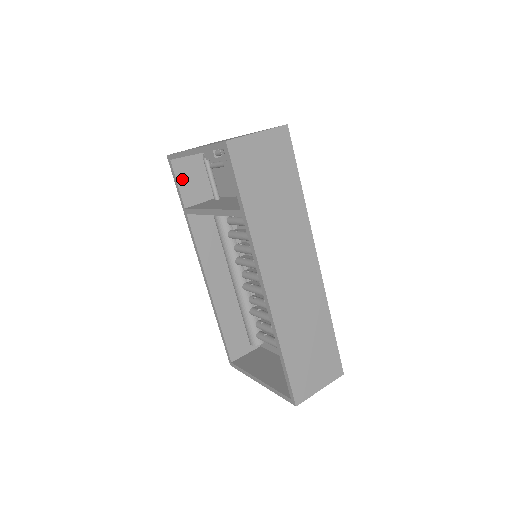
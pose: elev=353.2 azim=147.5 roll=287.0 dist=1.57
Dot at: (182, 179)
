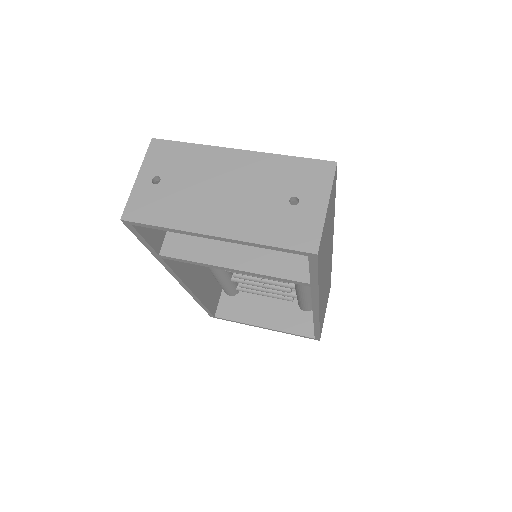
Dot at: (147, 230)
